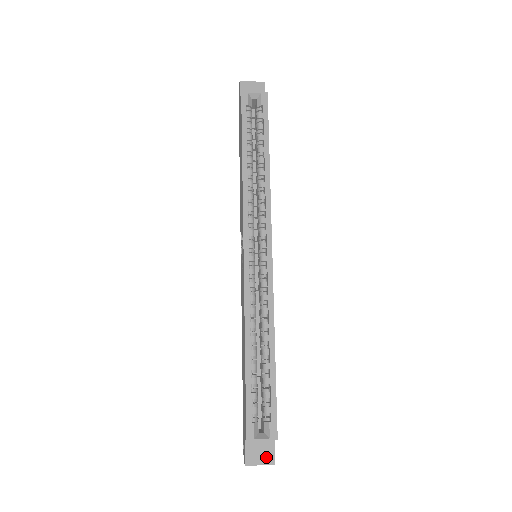
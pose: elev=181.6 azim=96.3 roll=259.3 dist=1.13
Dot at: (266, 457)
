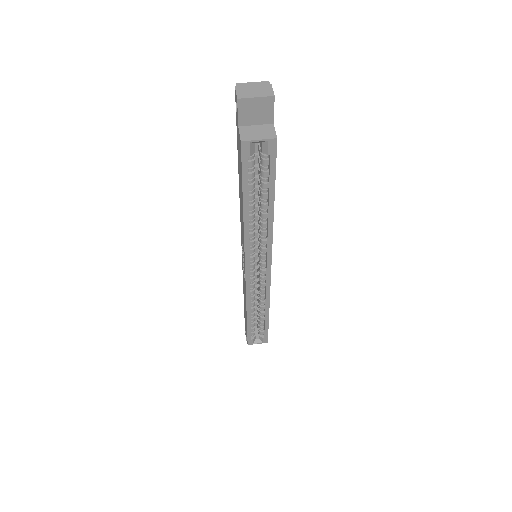
Dot at: occluded
